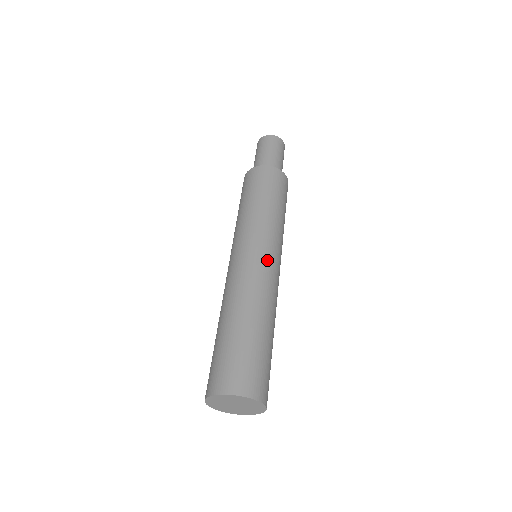
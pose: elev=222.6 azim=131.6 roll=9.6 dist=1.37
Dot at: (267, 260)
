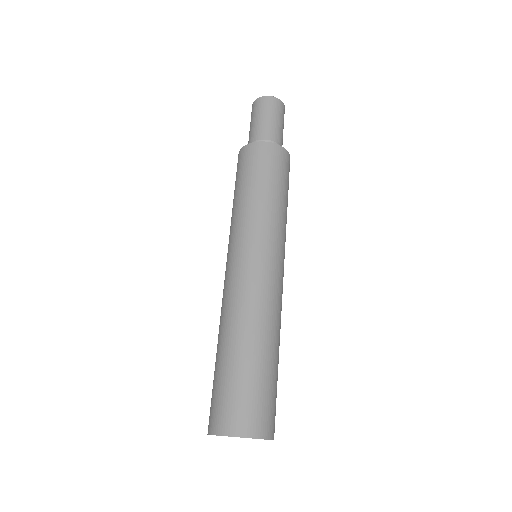
Dot at: (260, 266)
